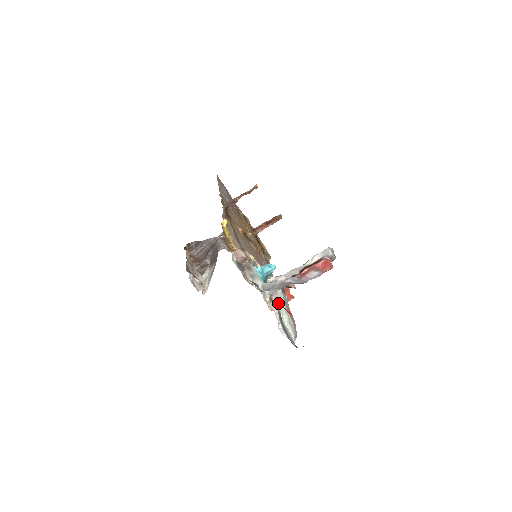
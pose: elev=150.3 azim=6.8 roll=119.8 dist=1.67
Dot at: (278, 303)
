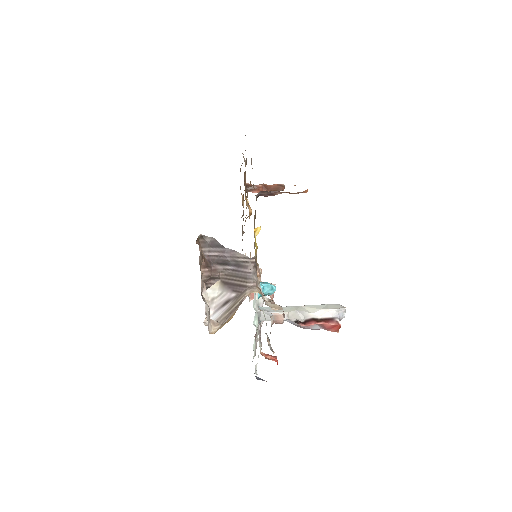
Dot at: (257, 323)
